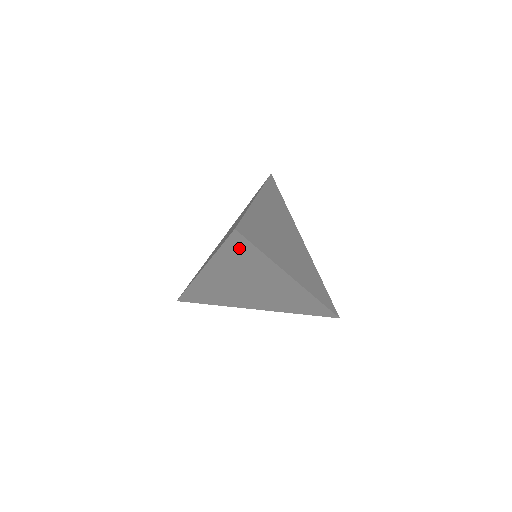
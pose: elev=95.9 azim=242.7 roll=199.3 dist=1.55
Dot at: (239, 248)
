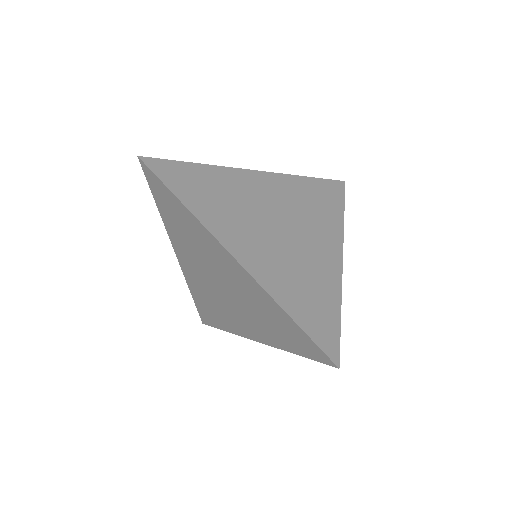
Dot at: (162, 195)
